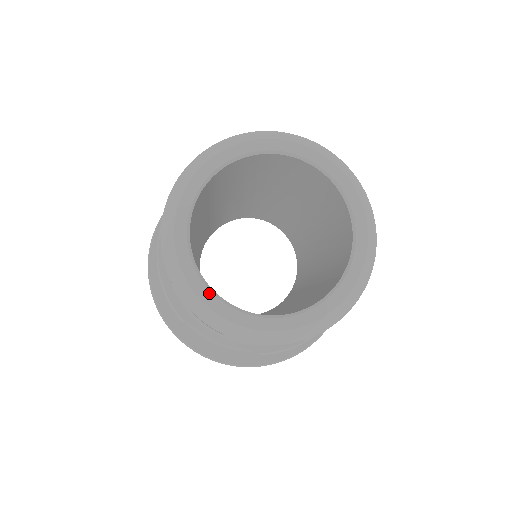
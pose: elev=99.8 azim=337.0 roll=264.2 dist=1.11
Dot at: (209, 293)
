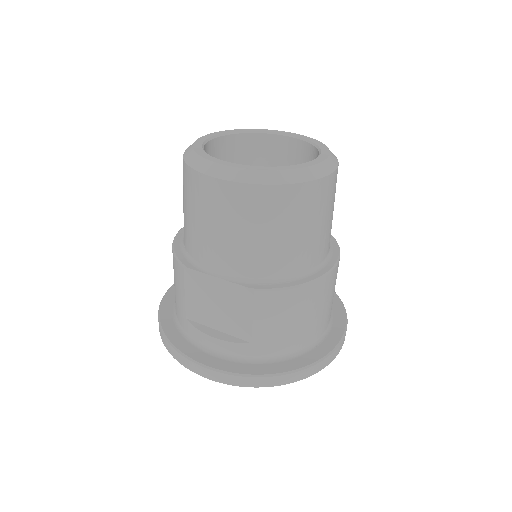
Dot at: (212, 157)
